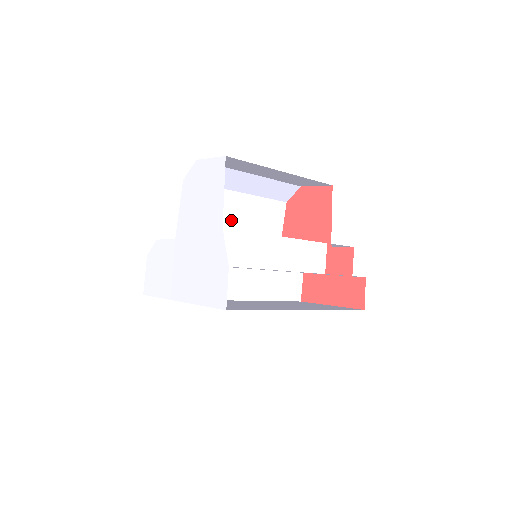
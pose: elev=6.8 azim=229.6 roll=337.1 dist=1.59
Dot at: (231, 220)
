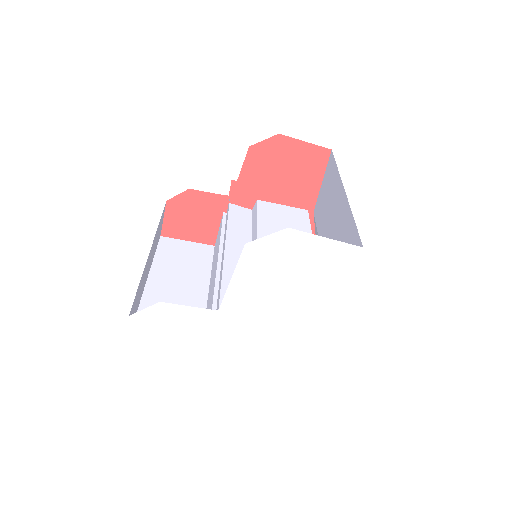
Dot at: occluded
